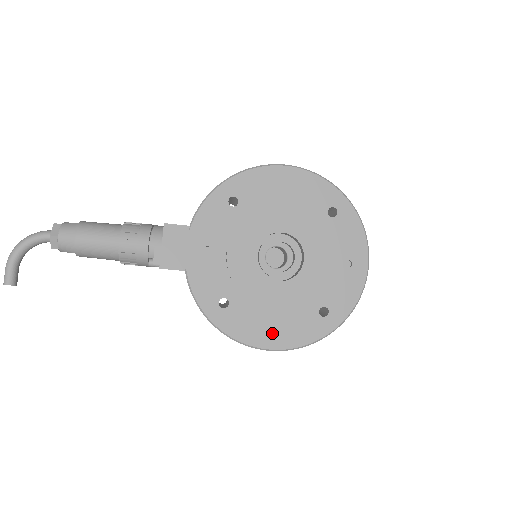
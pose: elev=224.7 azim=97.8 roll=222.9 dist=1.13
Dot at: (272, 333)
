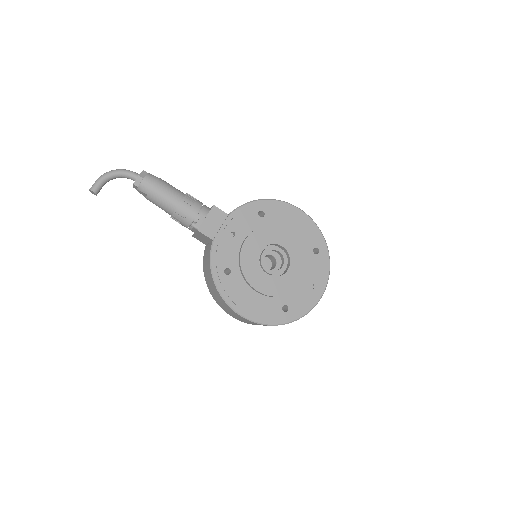
Dot at: (248, 305)
